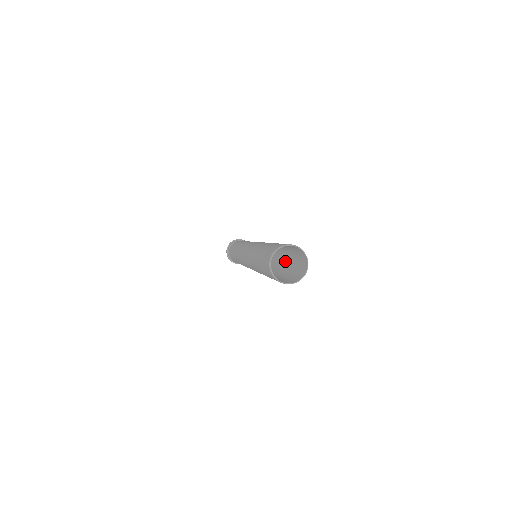
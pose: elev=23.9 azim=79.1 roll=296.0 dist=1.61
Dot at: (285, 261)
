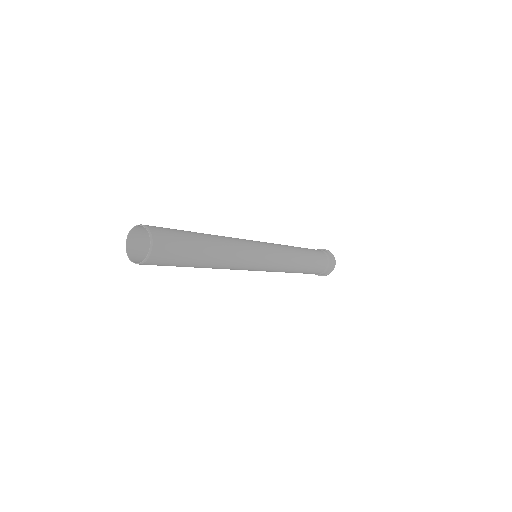
Dot at: (215, 246)
